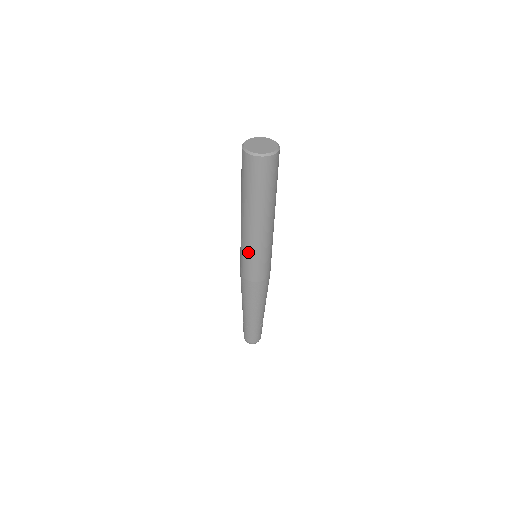
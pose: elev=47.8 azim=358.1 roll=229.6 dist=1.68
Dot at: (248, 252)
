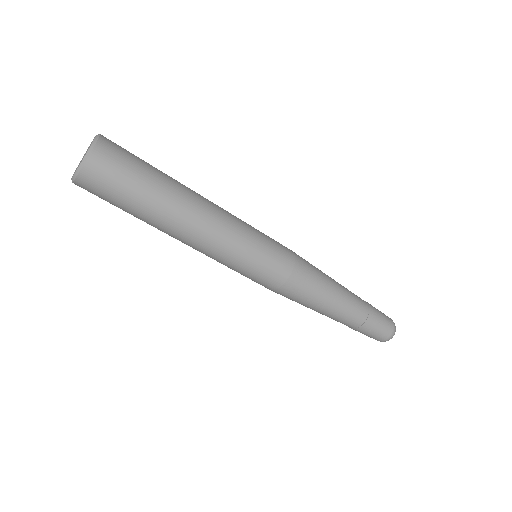
Dot at: (225, 265)
